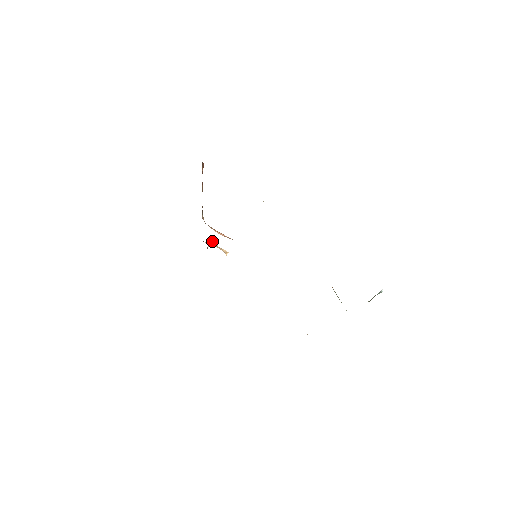
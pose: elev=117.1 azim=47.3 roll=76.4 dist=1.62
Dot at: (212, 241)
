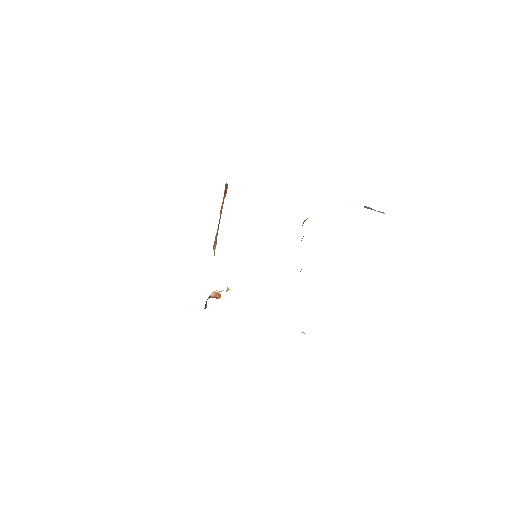
Dot at: (217, 292)
